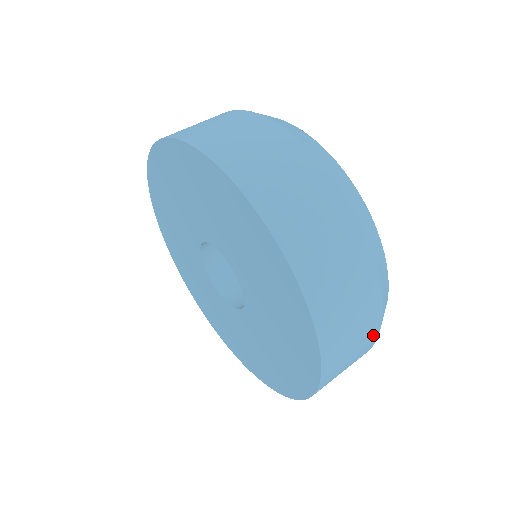
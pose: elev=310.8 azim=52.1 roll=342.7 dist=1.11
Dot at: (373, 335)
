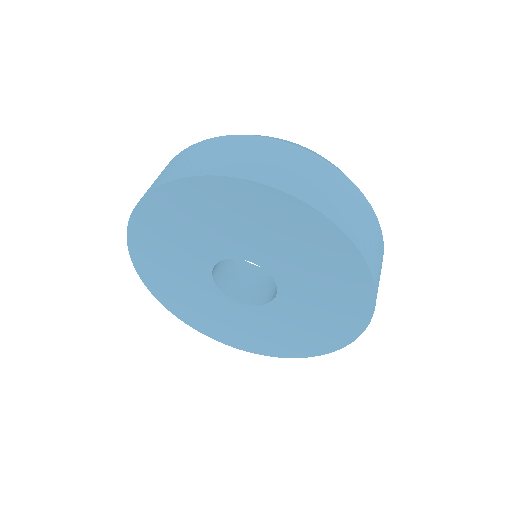
Dot at: occluded
